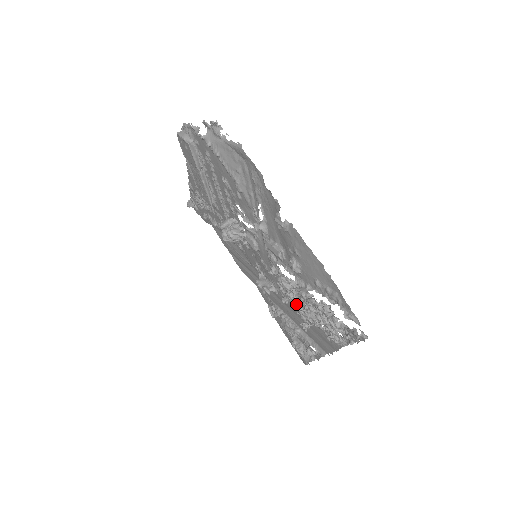
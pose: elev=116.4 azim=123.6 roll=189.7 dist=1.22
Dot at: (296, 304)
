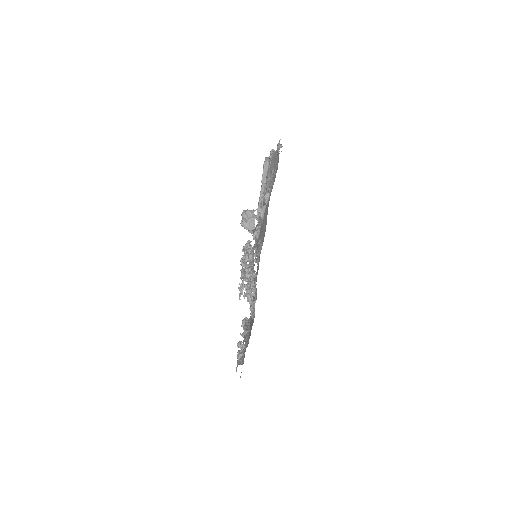
Dot at: (241, 259)
